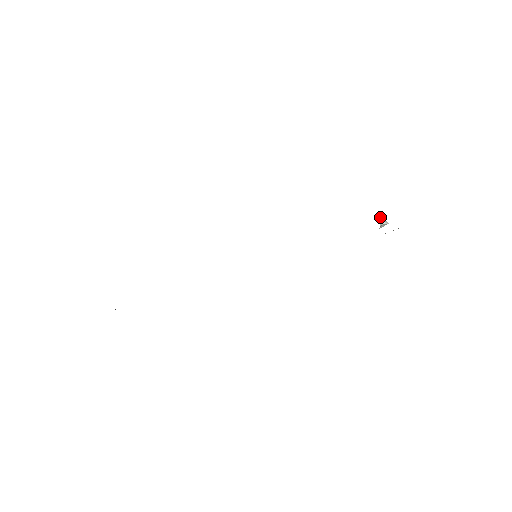
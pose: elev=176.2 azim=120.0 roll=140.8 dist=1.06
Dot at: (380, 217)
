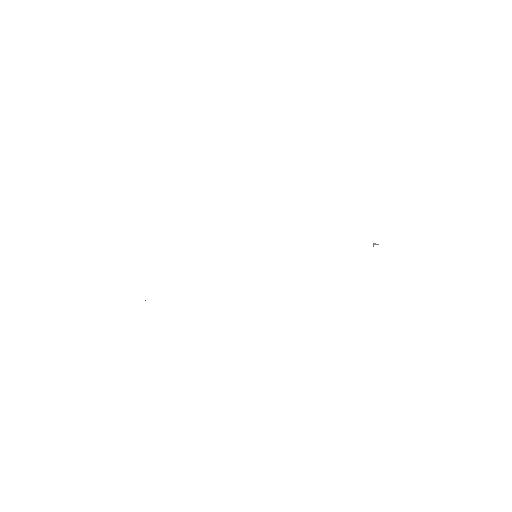
Dot at: (373, 243)
